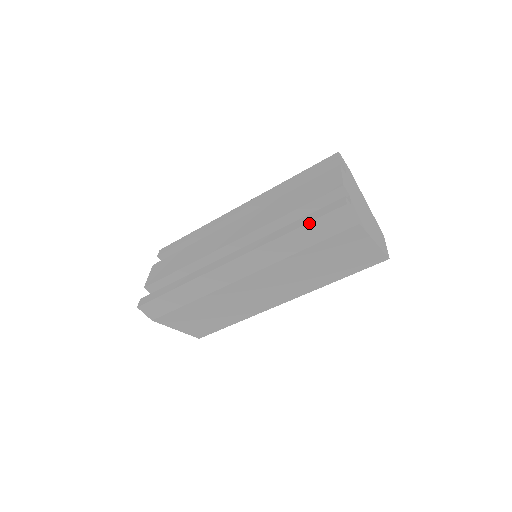
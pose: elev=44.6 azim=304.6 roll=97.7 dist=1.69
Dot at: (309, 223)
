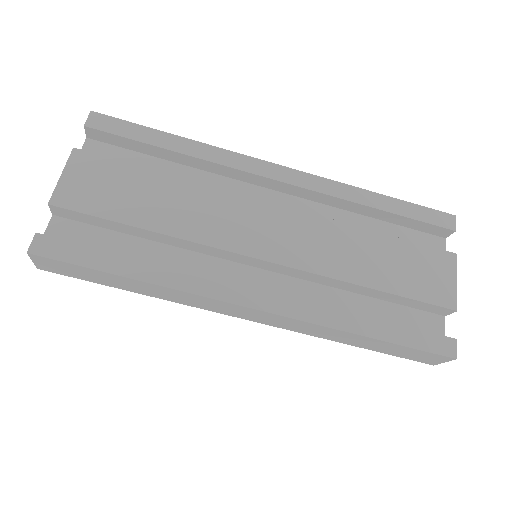
Dot at: (398, 345)
